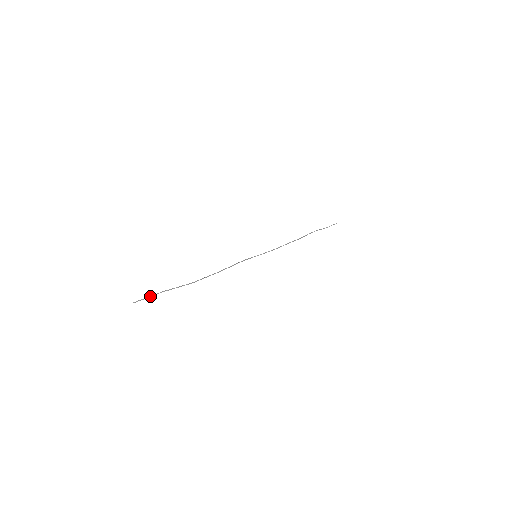
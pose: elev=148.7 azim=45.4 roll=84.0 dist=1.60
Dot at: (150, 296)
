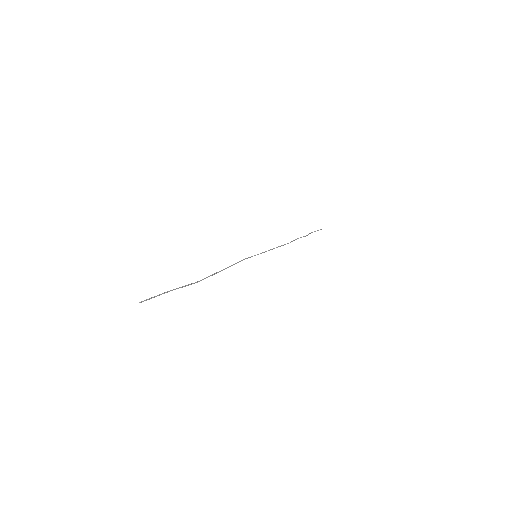
Dot at: occluded
